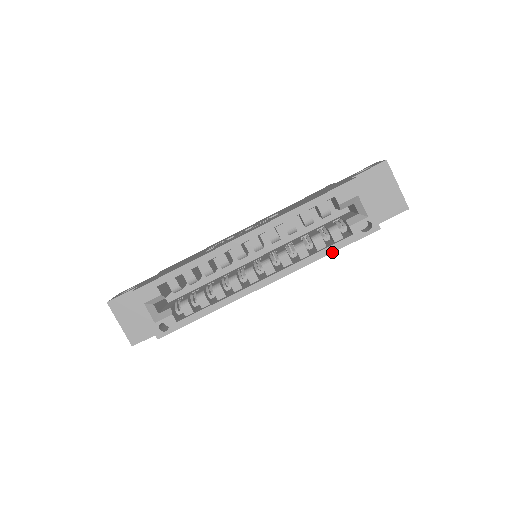
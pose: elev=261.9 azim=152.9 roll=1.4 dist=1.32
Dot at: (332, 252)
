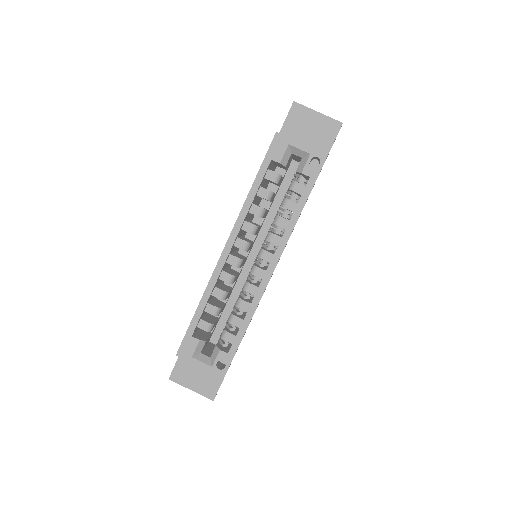
Dot at: (304, 204)
